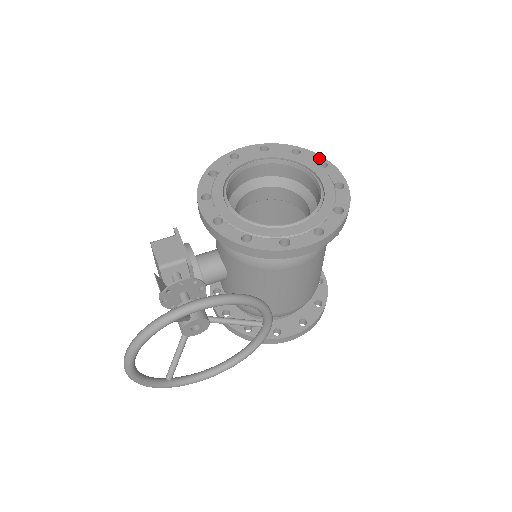
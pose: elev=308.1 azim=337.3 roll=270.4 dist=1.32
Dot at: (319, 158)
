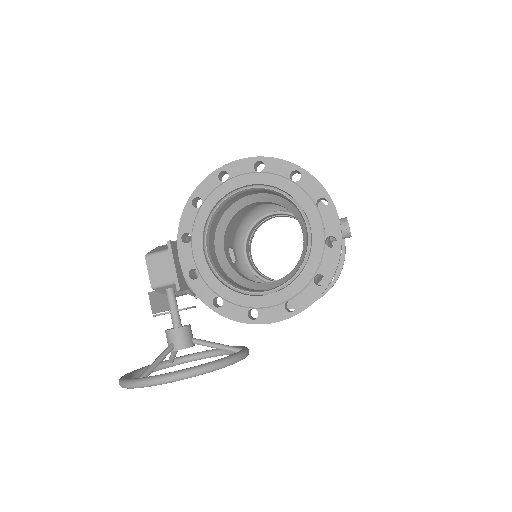
Dot at: (320, 191)
